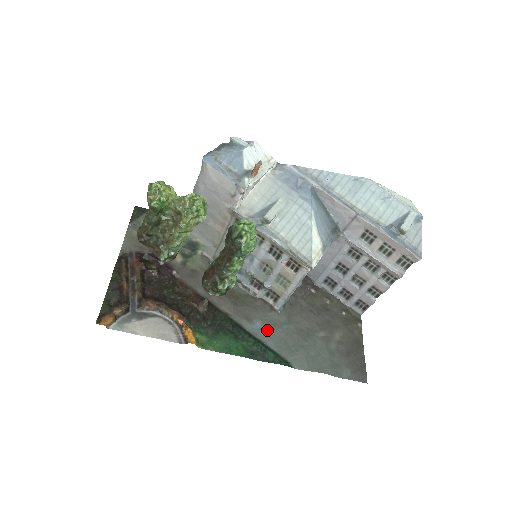
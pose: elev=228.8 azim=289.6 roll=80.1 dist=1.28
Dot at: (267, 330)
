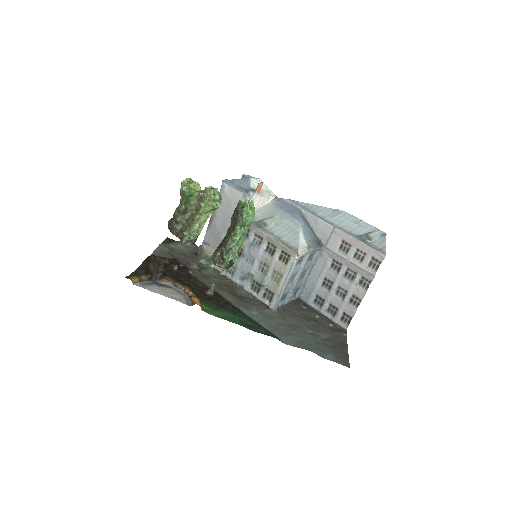
Dot at: (262, 318)
